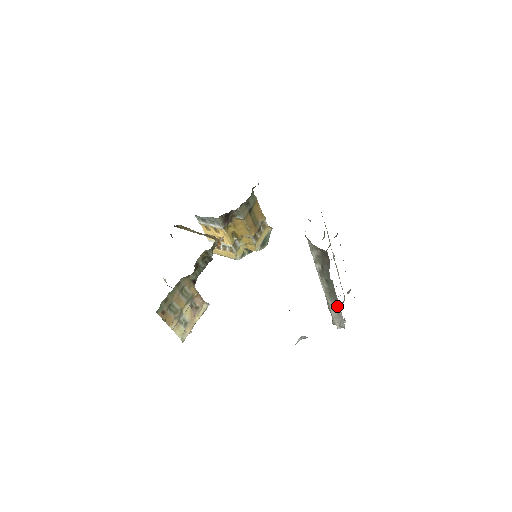
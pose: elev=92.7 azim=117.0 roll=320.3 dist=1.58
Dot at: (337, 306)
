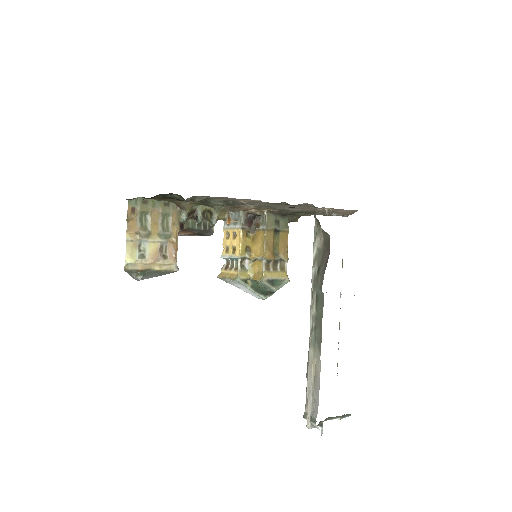
Dot at: (318, 362)
